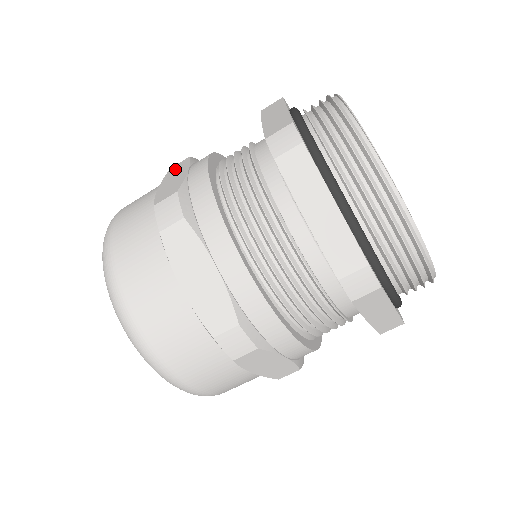
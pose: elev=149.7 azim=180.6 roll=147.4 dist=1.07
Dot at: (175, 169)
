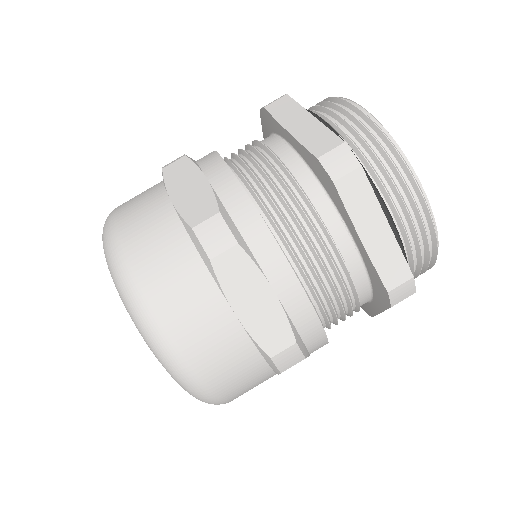
Dot at: occluded
